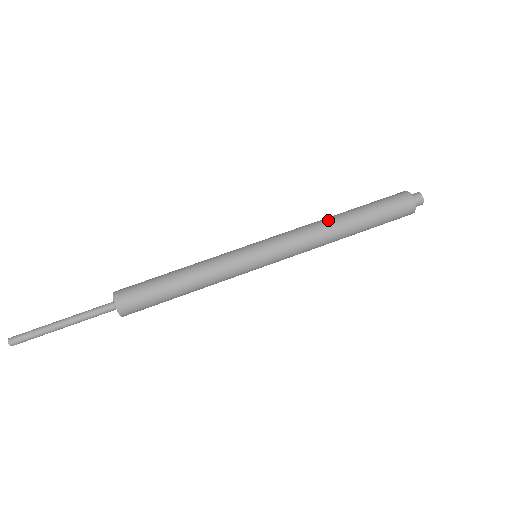
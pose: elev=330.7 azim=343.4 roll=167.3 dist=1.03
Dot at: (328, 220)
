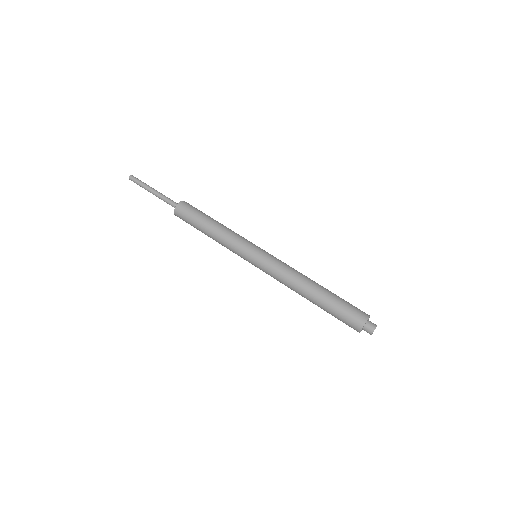
Dot at: (305, 282)
